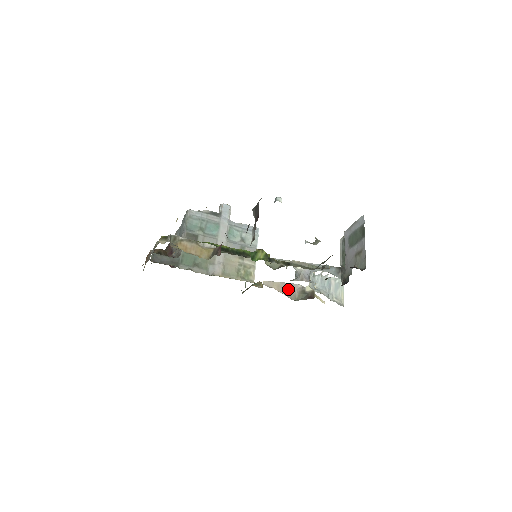
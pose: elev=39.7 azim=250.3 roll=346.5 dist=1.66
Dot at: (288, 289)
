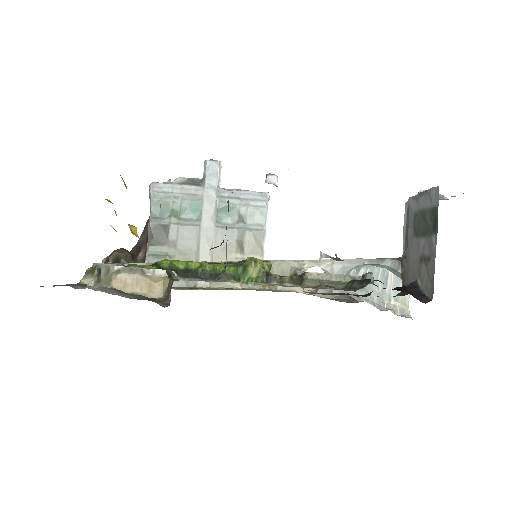
Dot at: occluded
